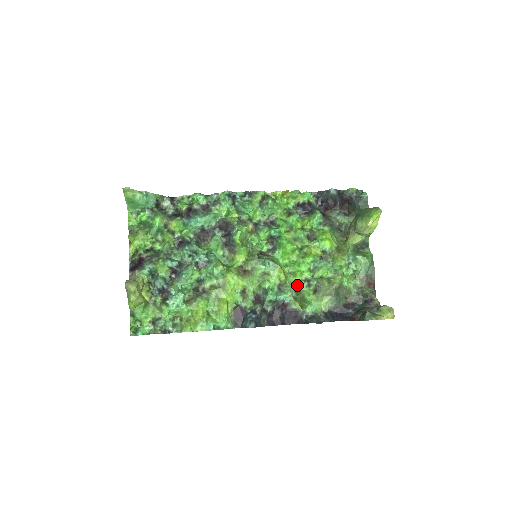
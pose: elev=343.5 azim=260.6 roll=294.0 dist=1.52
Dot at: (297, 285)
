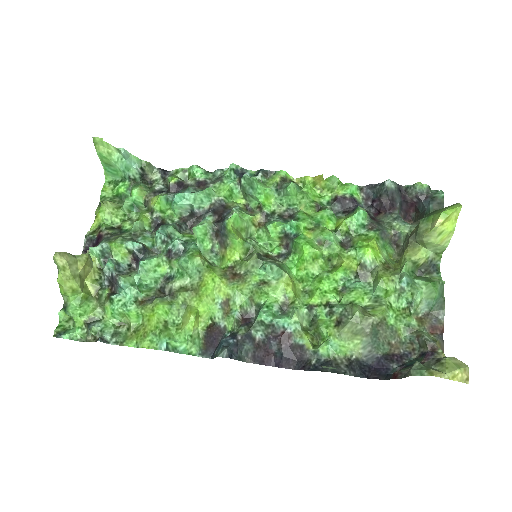
Dot at: (312, 310)
